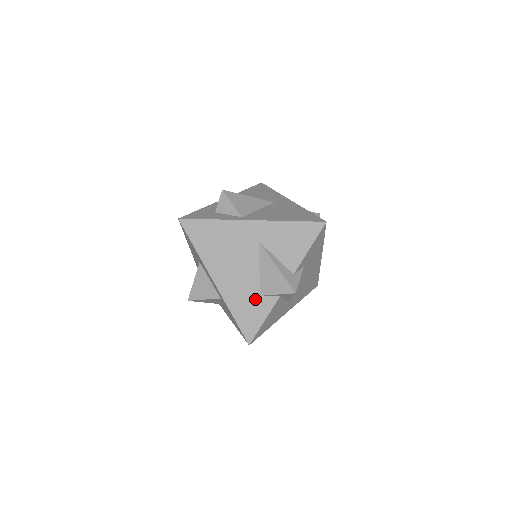
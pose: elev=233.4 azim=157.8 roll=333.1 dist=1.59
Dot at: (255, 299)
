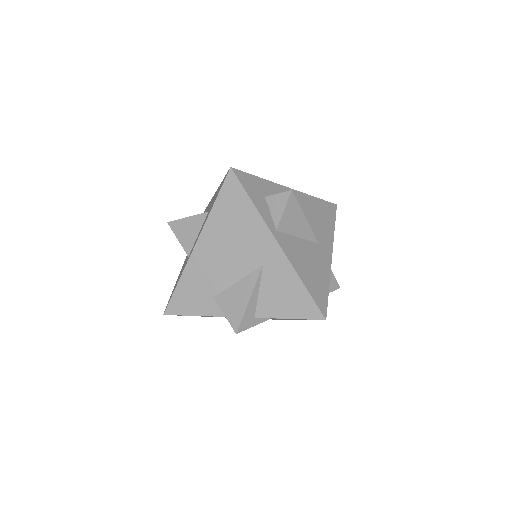
Dot at: (207, 295)
